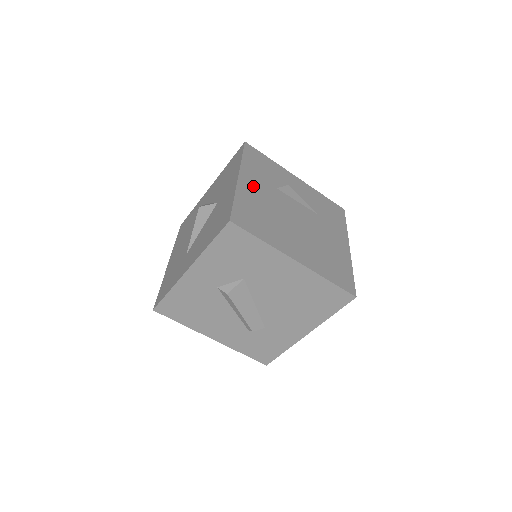
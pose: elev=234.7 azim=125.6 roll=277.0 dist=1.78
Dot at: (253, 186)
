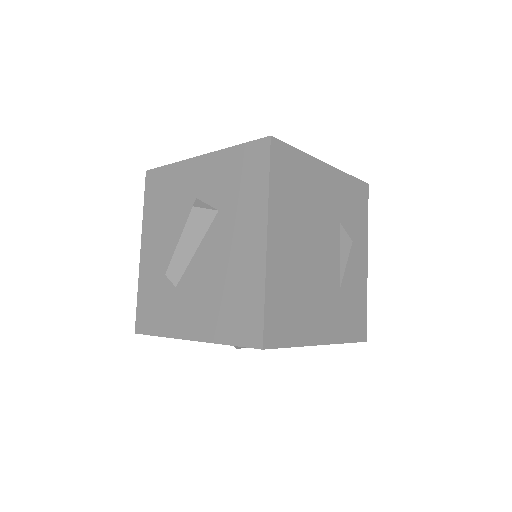
Dot at: (326, 184)
